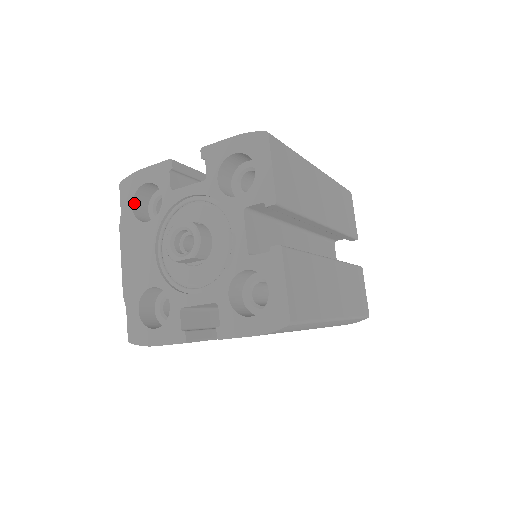
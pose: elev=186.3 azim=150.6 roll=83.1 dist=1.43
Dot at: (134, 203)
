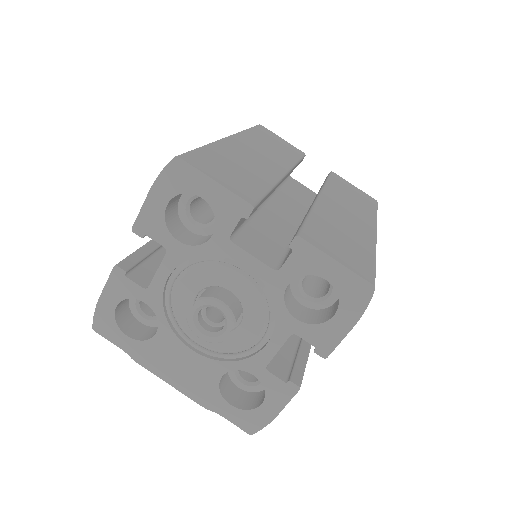
Dot at: (125, 331)
